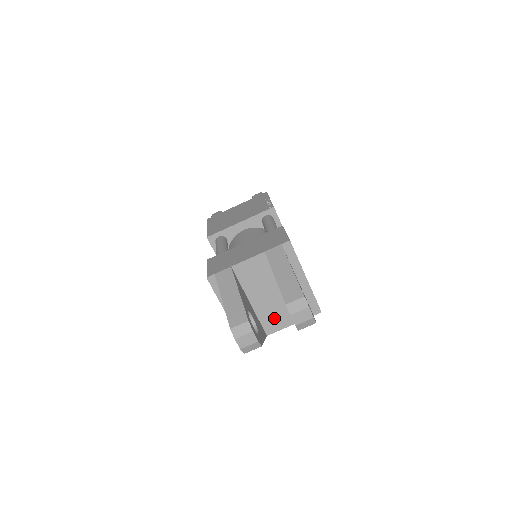
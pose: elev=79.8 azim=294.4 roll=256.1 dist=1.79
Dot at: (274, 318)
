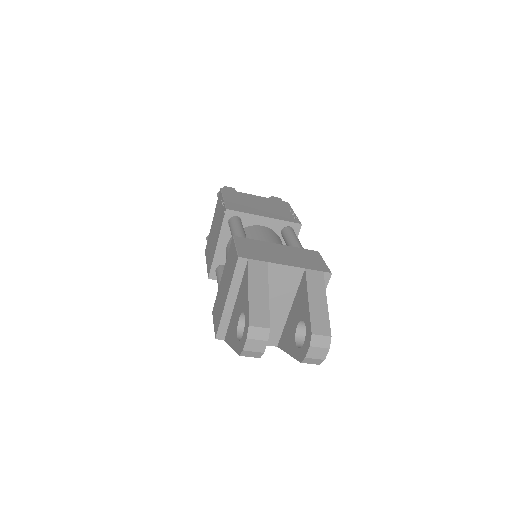
Dot at: occluded
